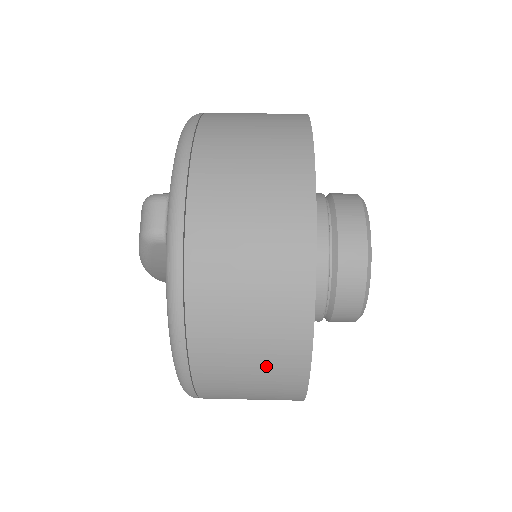
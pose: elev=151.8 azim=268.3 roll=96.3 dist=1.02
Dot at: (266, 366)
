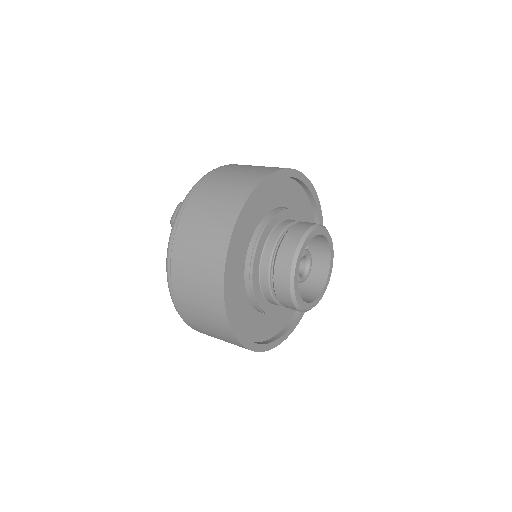
Dot at: (205, 303)
